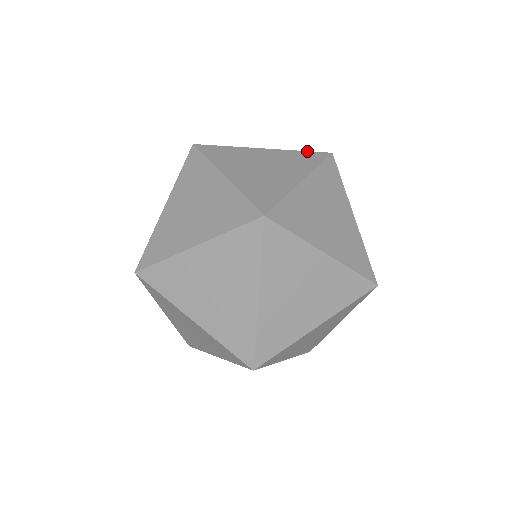
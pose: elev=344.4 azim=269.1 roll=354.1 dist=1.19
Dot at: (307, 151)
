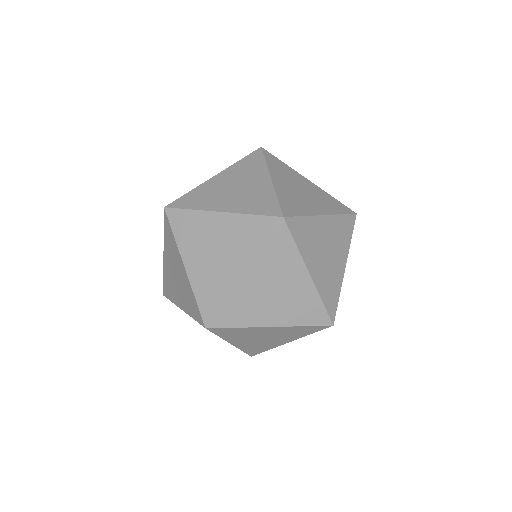
Dot at: (259, 215)
